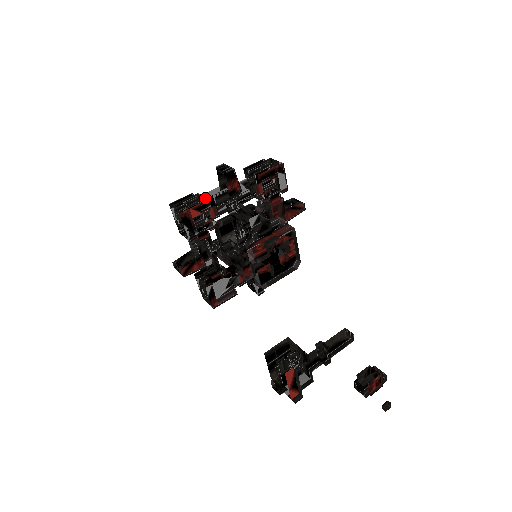
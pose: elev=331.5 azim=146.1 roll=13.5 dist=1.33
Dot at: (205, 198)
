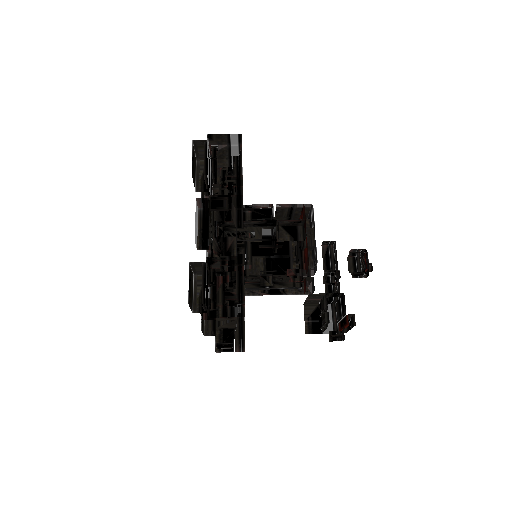
Dot at: (228, 257)
